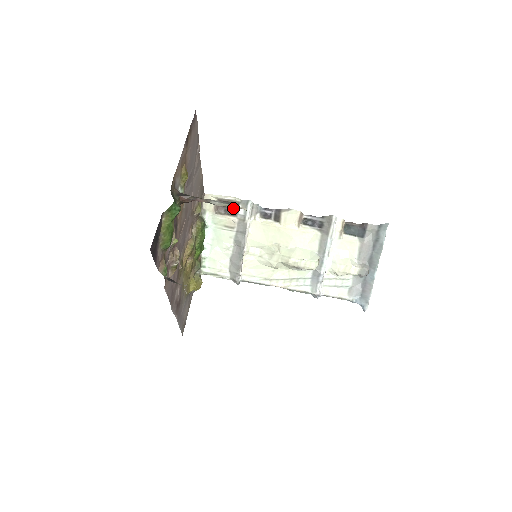
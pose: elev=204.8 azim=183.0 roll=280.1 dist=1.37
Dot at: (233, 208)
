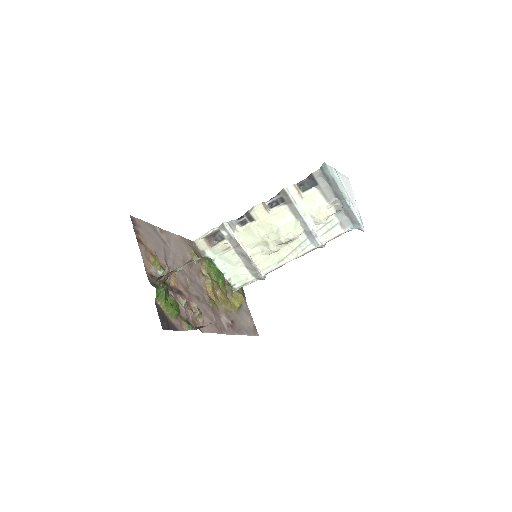
Dot at: (218, 235)
